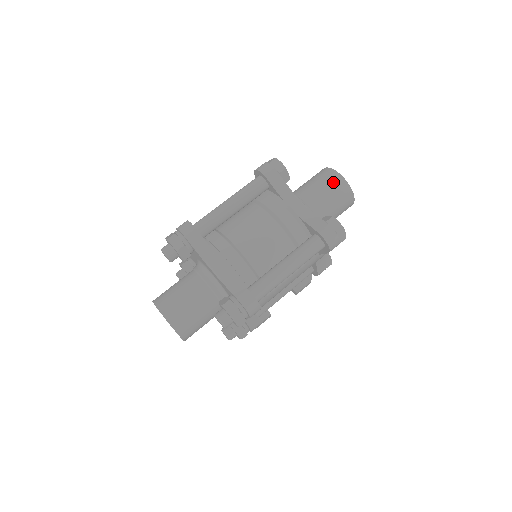
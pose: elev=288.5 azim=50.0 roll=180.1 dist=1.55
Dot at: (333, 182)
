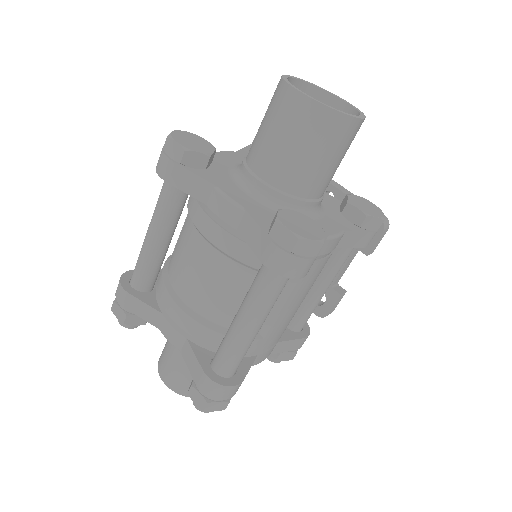
Dot at: (289, 114)
